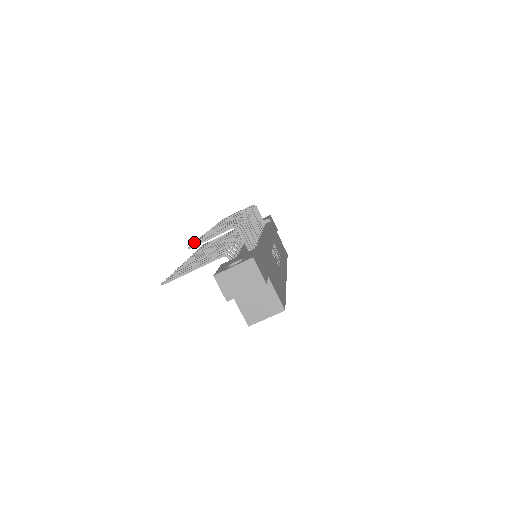
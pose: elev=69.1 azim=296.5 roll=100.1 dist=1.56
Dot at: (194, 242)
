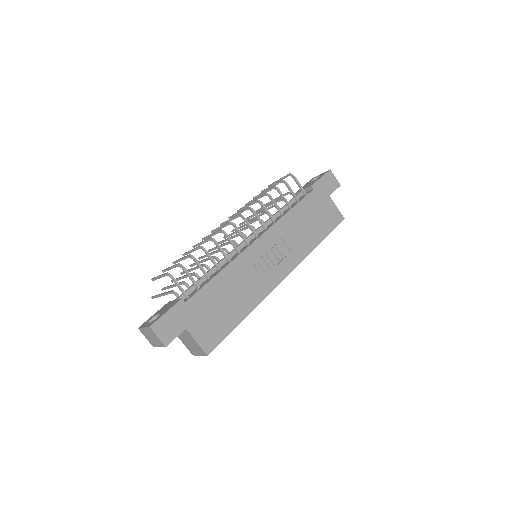
Dot at: occluded
